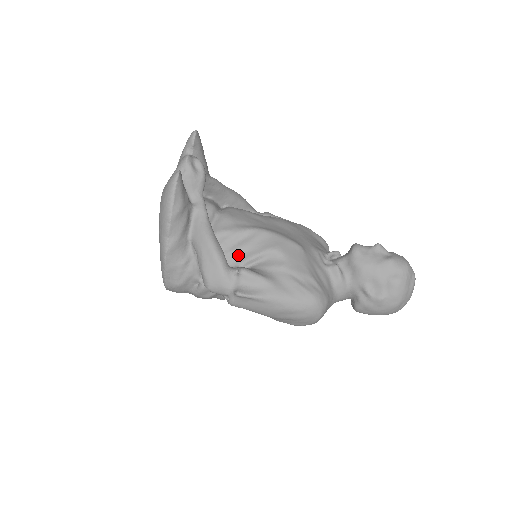
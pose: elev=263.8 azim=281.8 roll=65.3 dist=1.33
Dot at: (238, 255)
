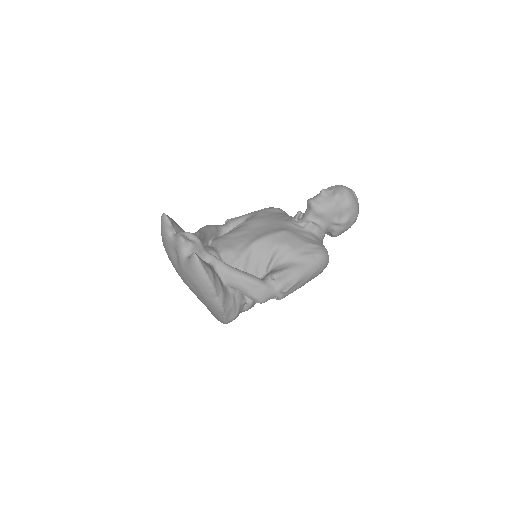
Dot at: (258, 268)
